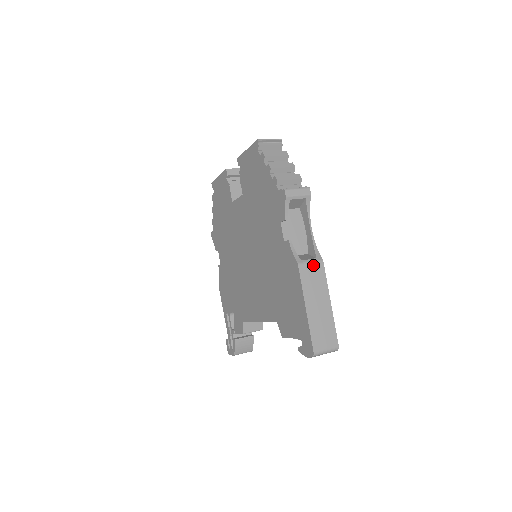
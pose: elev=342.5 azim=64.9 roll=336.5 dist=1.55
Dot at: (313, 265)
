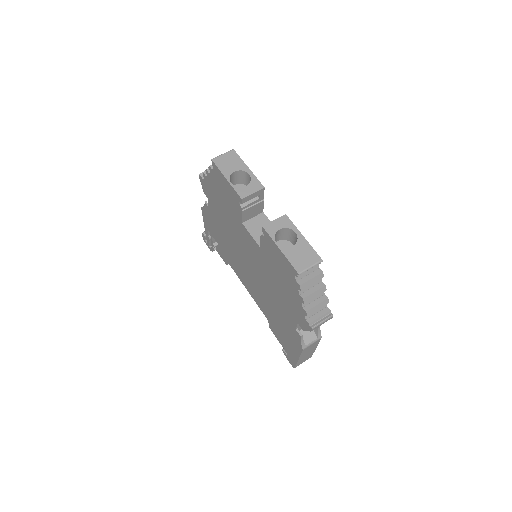
Dot at: (313, 344)
